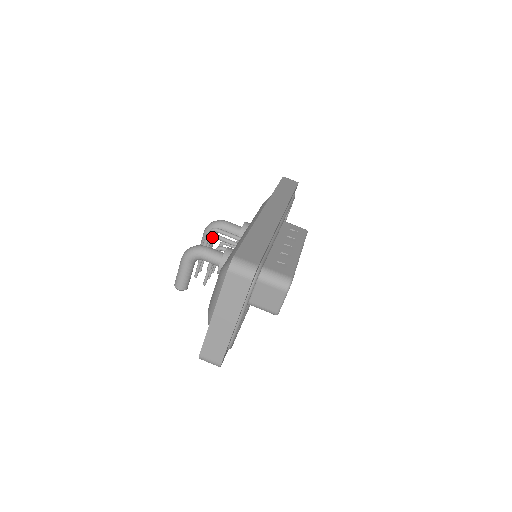
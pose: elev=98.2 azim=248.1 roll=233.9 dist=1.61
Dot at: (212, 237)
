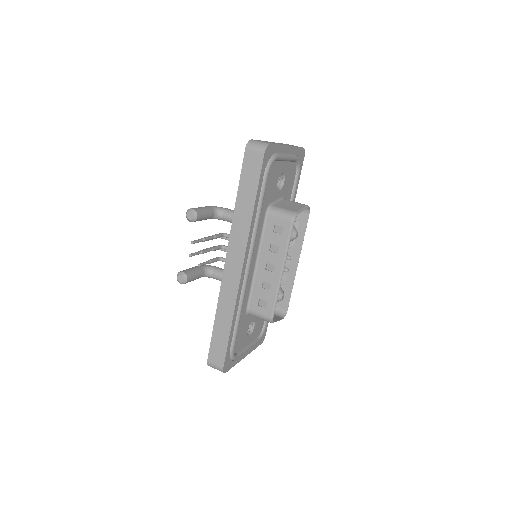
Dot at: (202, 269)
